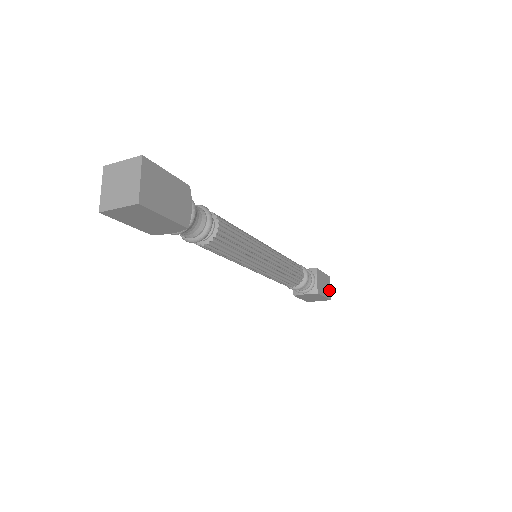
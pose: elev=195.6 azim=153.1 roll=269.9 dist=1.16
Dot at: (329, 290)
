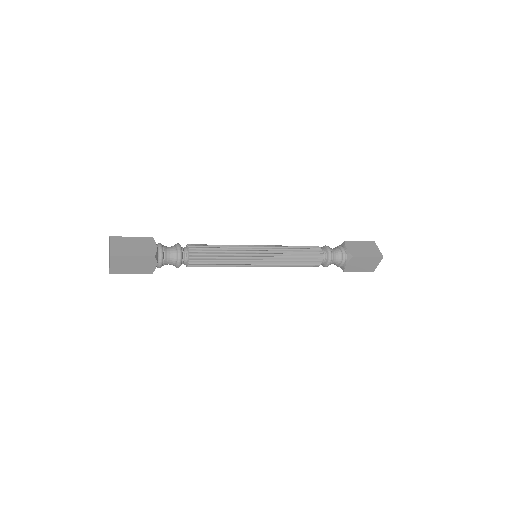
Dot at: (375, 266)
